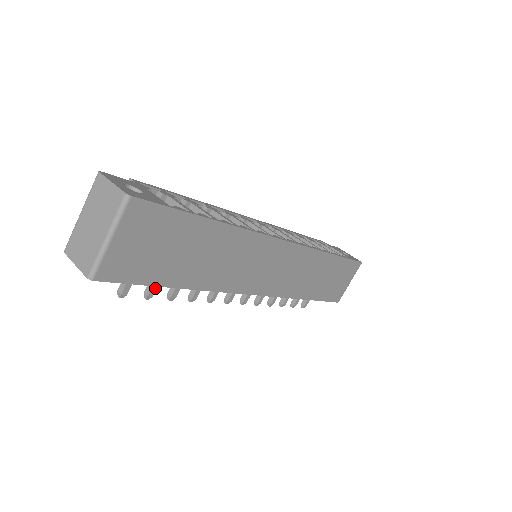
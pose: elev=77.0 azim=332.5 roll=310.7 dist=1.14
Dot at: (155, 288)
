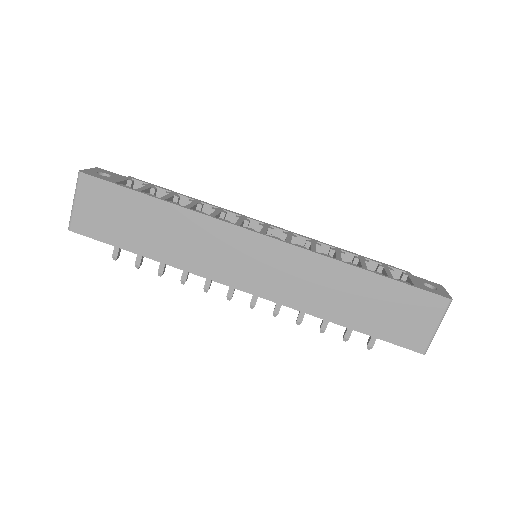
Dot at: (140, 259)
